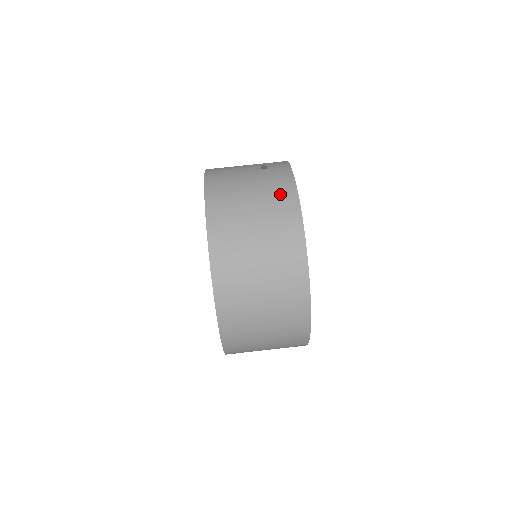
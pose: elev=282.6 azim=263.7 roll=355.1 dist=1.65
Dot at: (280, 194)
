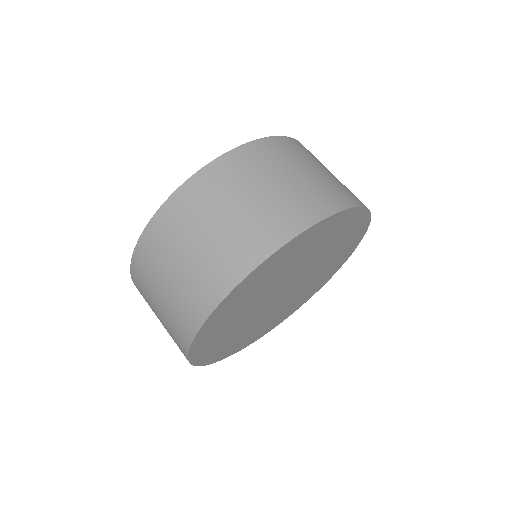
Dot at: (334, 193)
